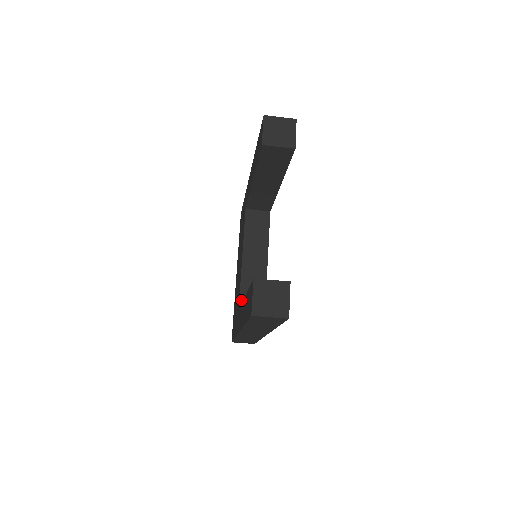
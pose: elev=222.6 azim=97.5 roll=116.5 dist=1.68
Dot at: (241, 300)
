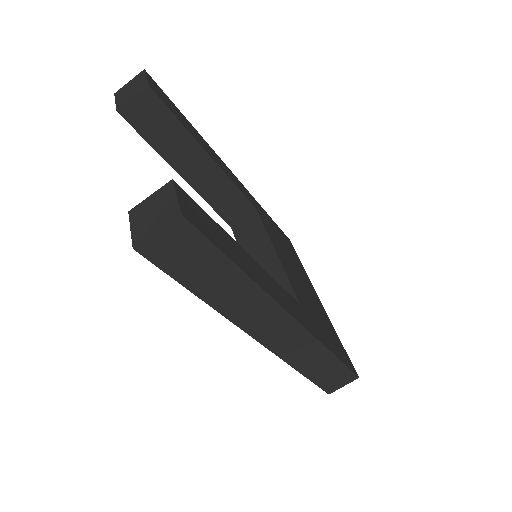
Dot at: occluded
